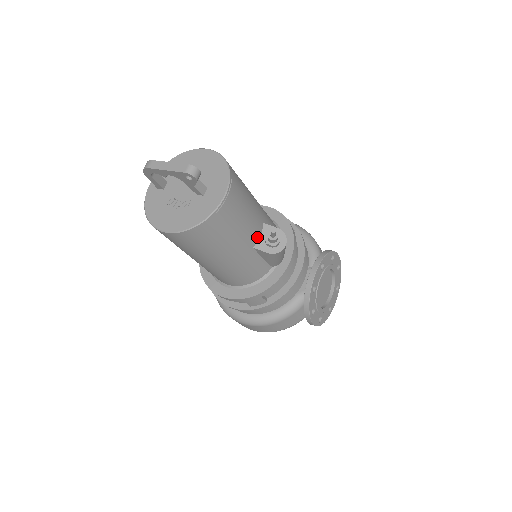
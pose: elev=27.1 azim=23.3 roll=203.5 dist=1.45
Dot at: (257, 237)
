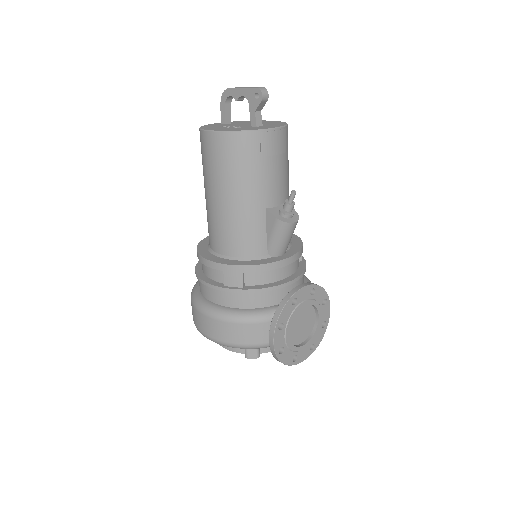
Dot at: (274, 203)
